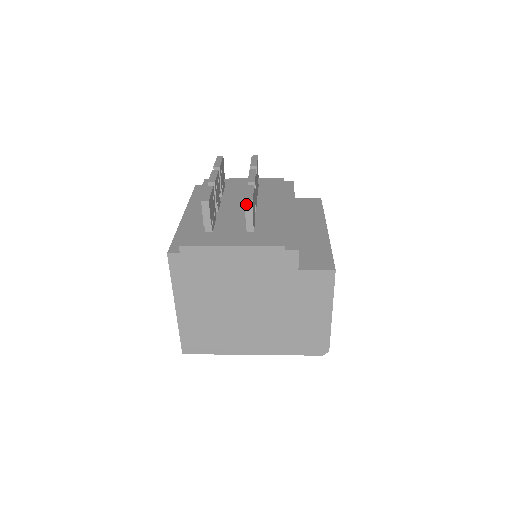
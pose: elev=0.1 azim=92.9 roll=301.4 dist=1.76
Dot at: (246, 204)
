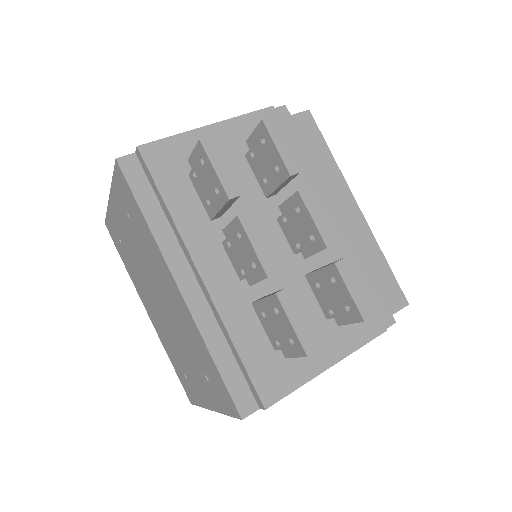
Dot at: (361, 321)
